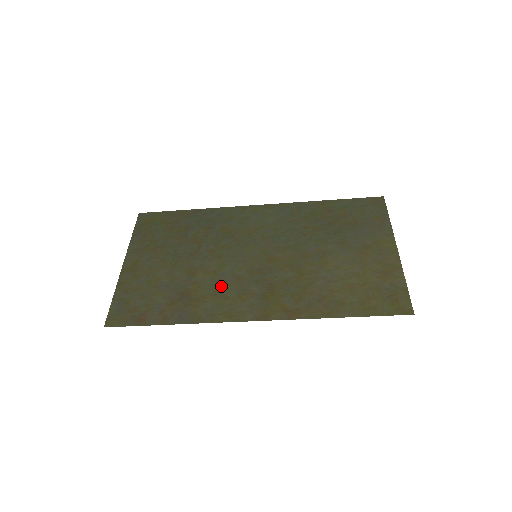
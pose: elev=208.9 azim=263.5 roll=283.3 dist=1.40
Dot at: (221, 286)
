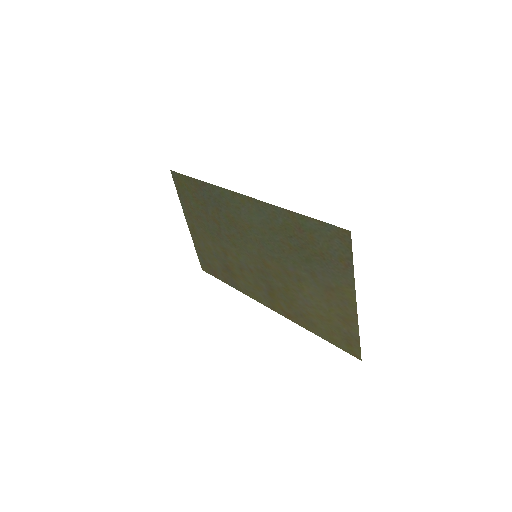
Dot at: (244, 272)
